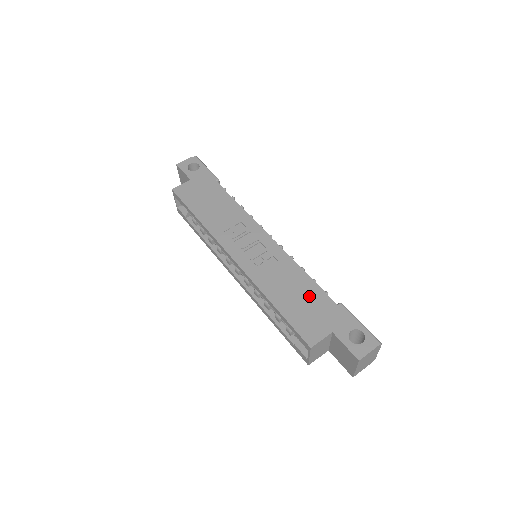
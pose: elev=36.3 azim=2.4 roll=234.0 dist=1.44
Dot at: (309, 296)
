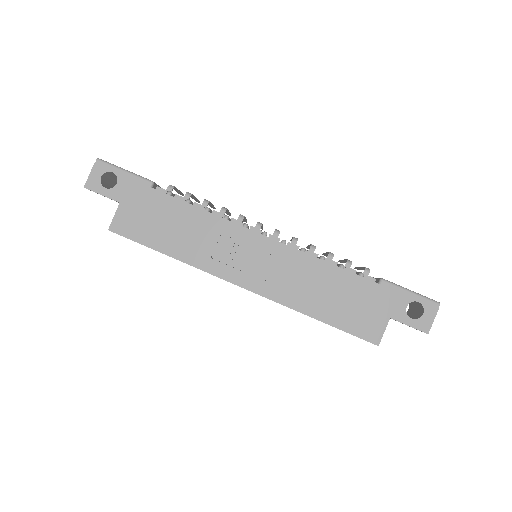
Dot at: (348, 290)
